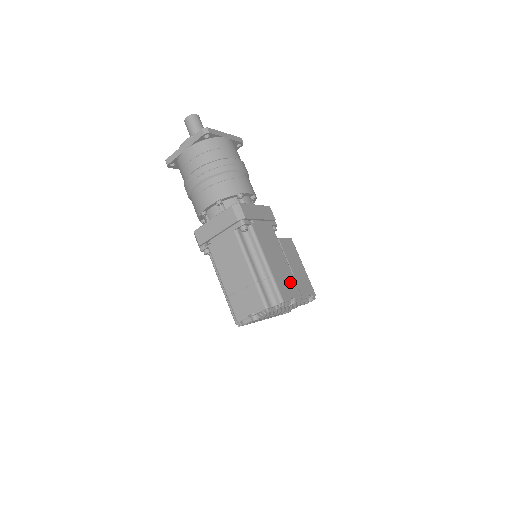
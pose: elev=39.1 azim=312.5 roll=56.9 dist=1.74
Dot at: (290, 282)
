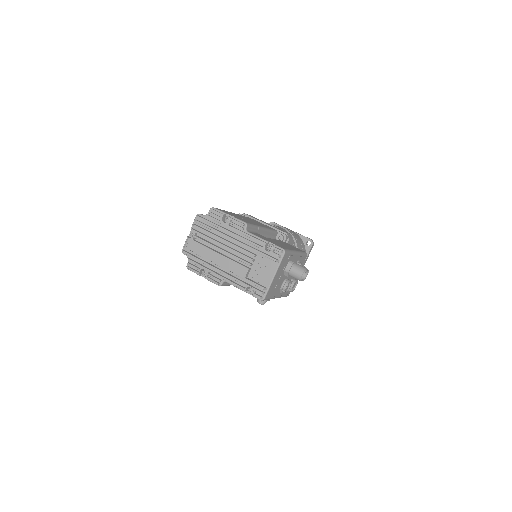
Dot at: (244, 220)
